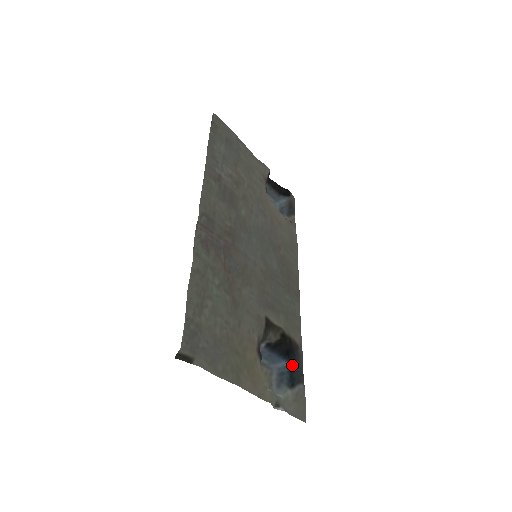
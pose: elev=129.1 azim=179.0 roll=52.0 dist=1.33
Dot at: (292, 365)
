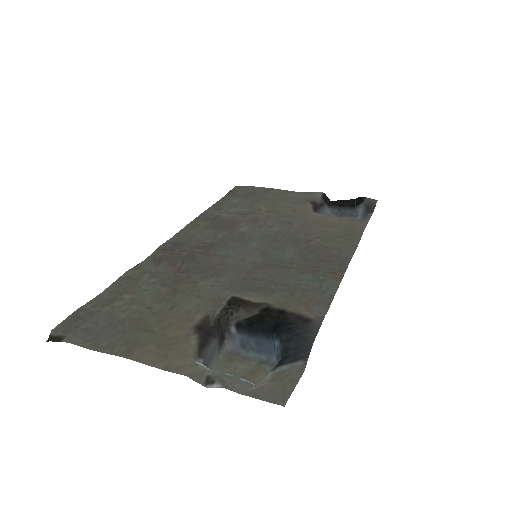
Dot at: (285, 341)
